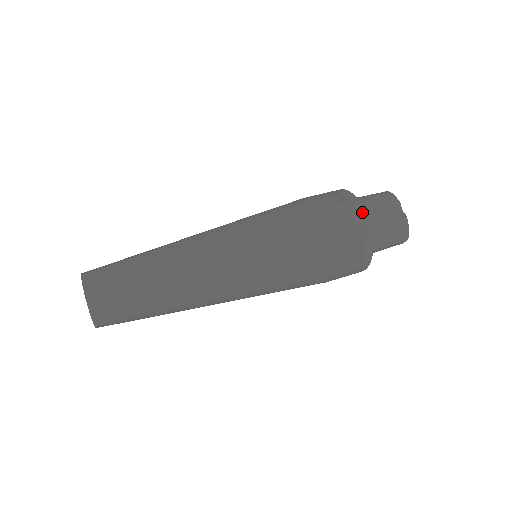
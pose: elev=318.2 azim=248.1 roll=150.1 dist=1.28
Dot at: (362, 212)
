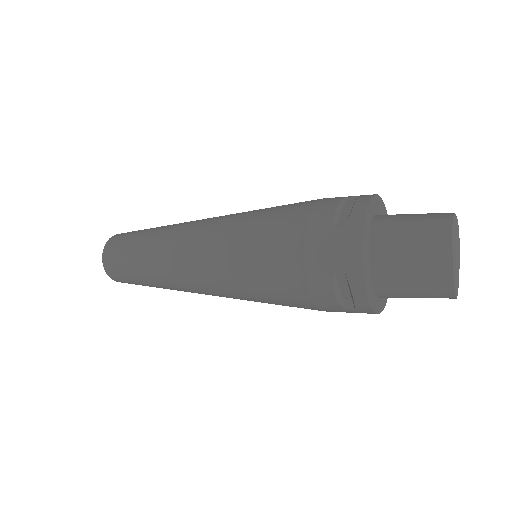
Dot at: occluded
